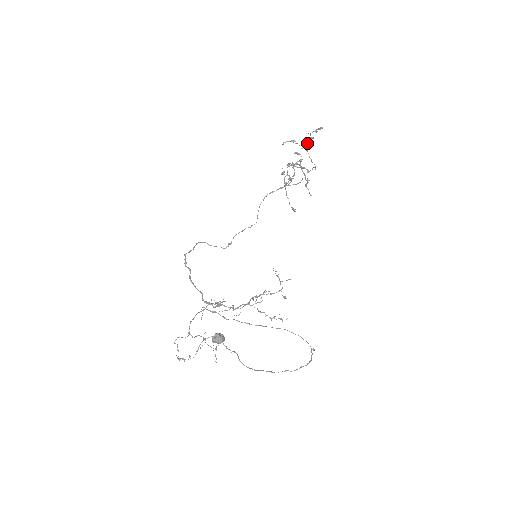
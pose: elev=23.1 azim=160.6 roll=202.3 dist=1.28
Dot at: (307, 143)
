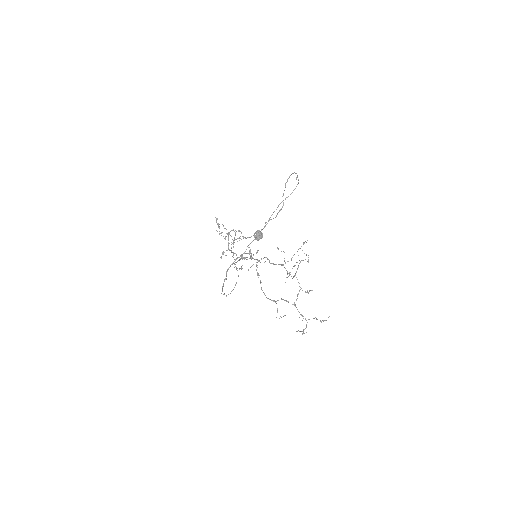
Dot at: occluded
